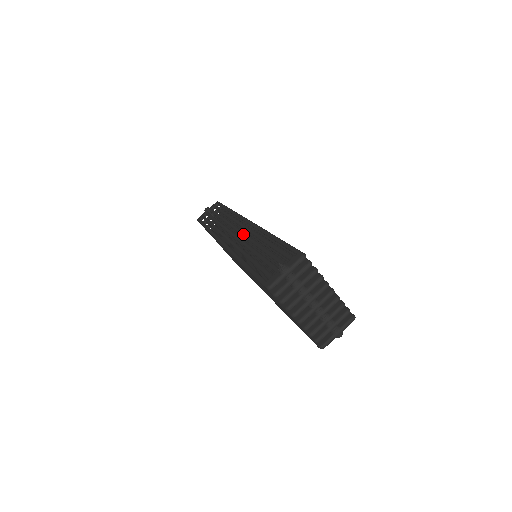
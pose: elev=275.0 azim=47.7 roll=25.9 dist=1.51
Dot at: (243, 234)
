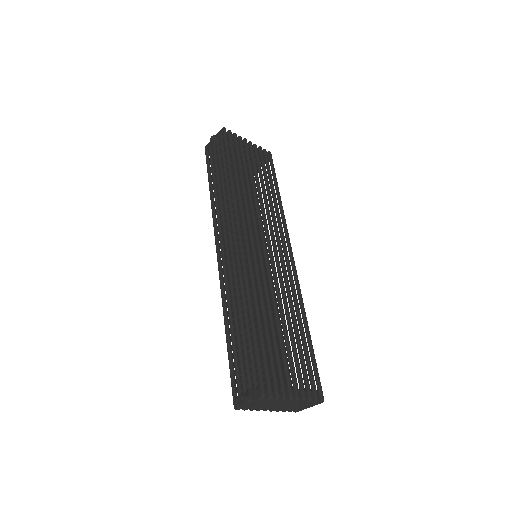
Dot at: (232, 268)
